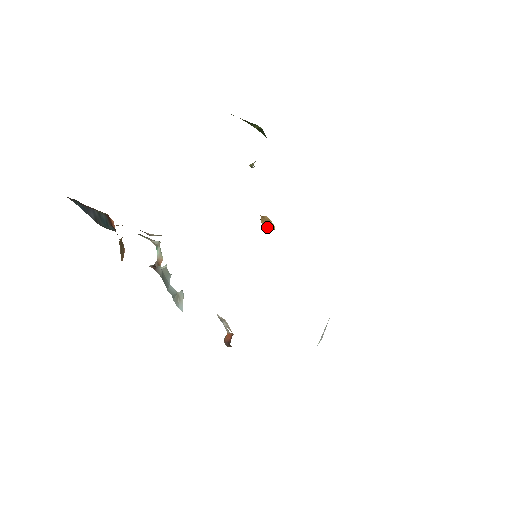
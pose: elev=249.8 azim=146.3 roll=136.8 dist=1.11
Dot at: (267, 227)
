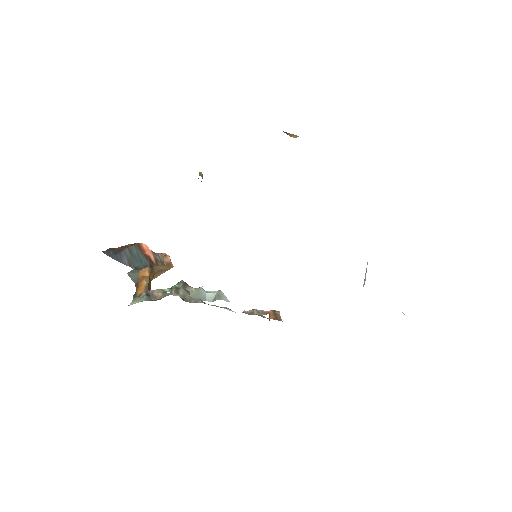
Dot at: occluded
